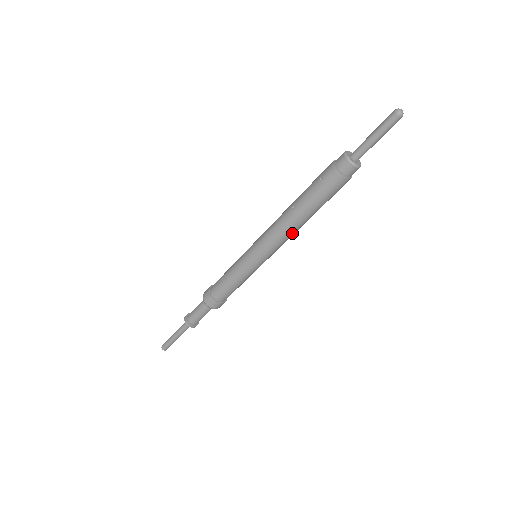
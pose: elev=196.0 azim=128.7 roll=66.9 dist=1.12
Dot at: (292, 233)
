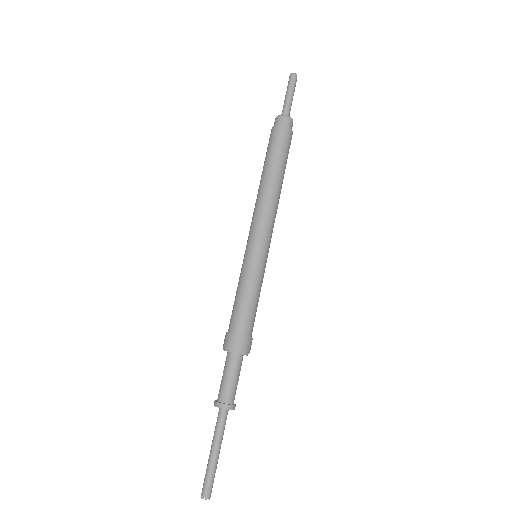
Dot at: (273, 201)
